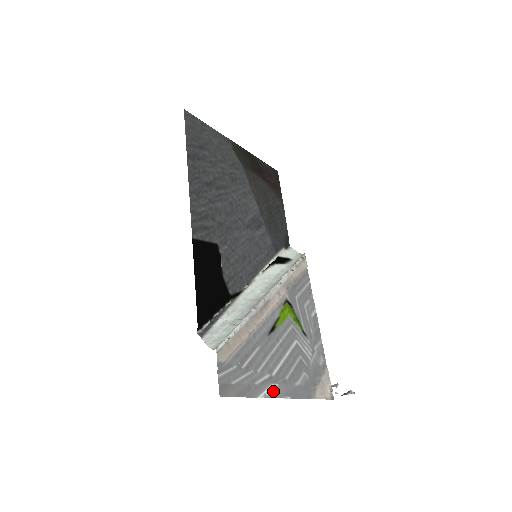
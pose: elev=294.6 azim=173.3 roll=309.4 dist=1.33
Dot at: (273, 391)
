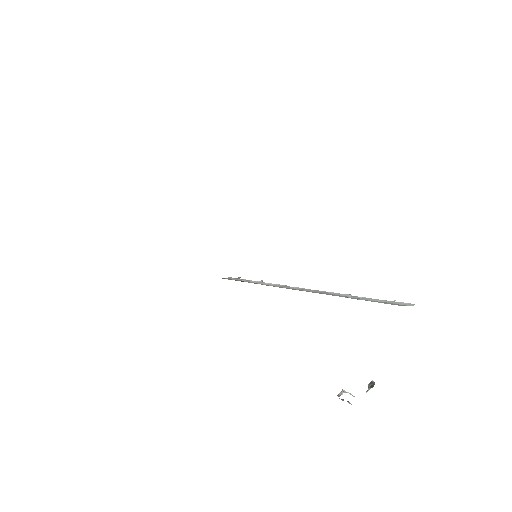
Dot at: occluded
